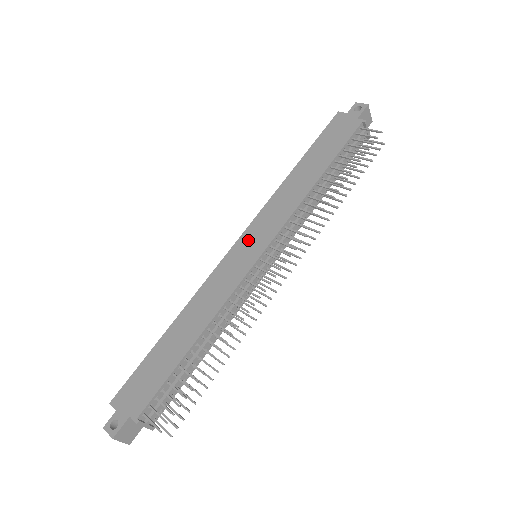
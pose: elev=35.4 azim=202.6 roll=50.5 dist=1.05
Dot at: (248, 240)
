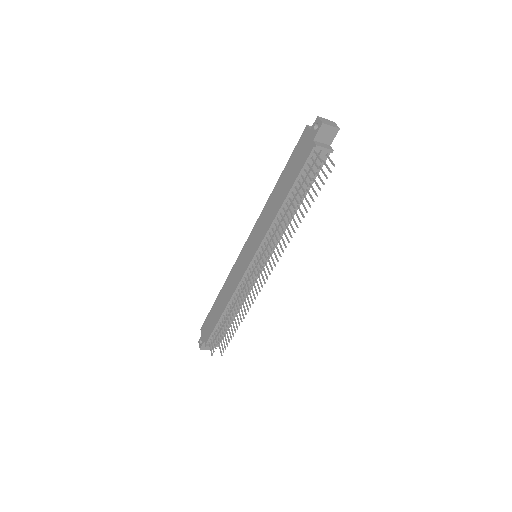
Dot at: (248, 246)
